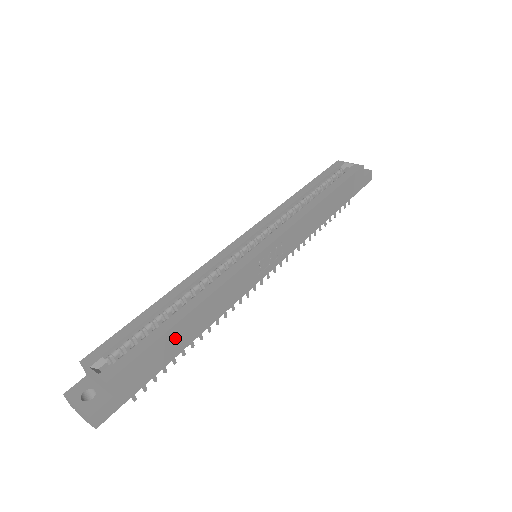
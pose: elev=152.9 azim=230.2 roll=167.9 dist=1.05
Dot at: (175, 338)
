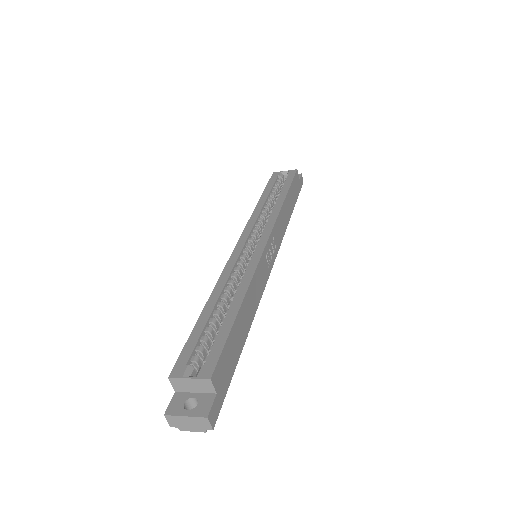
Dot at: (238, 331)
